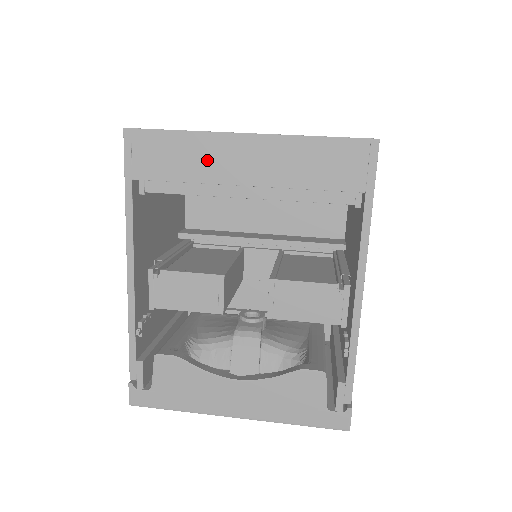
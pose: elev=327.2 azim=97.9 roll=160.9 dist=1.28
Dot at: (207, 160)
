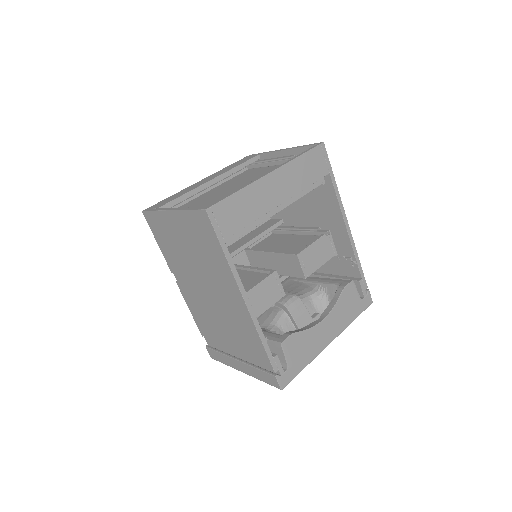
Dot at: (258, 201)
